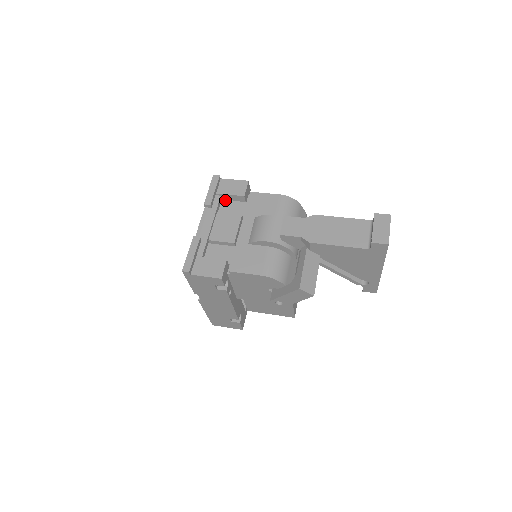
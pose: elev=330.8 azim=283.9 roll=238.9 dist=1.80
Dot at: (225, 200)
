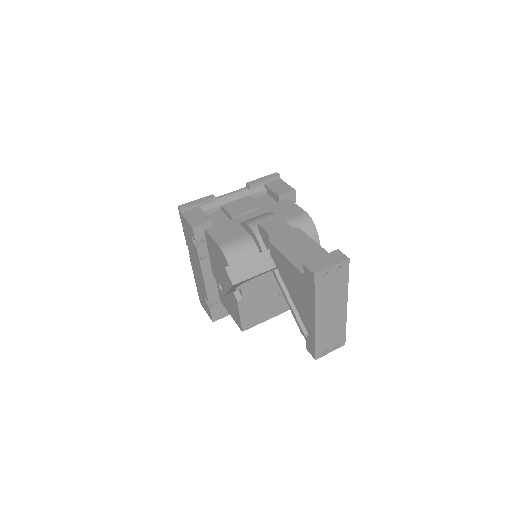
Dot at: (268, 195)
